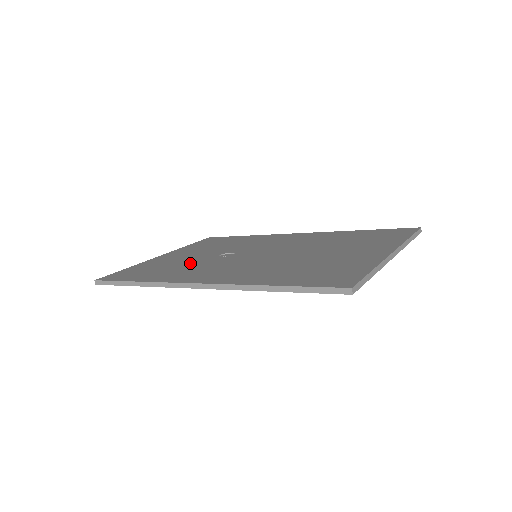
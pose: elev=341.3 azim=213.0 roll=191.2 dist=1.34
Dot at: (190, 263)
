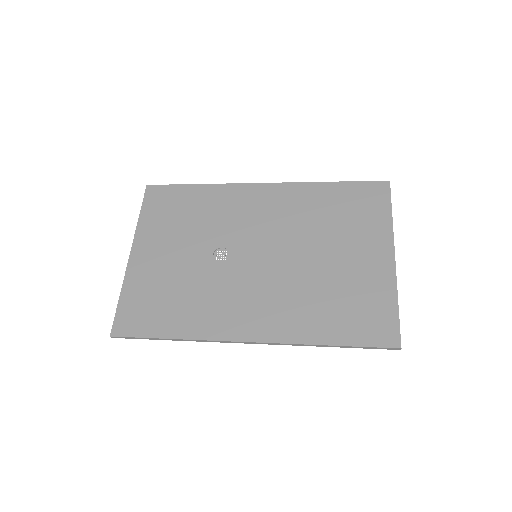
Dot at: (195, 283)
